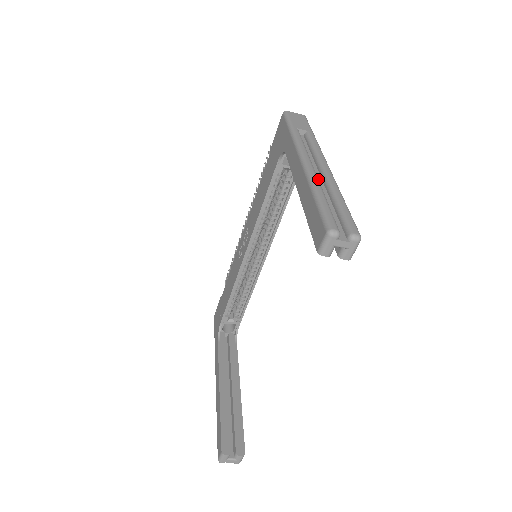
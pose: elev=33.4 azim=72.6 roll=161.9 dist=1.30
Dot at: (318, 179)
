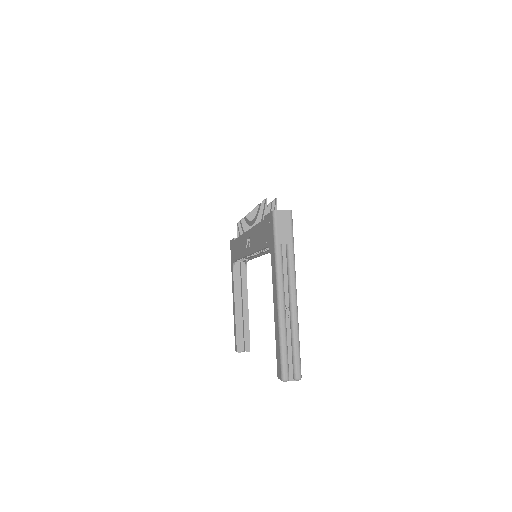
Dot at: (285, 320)
